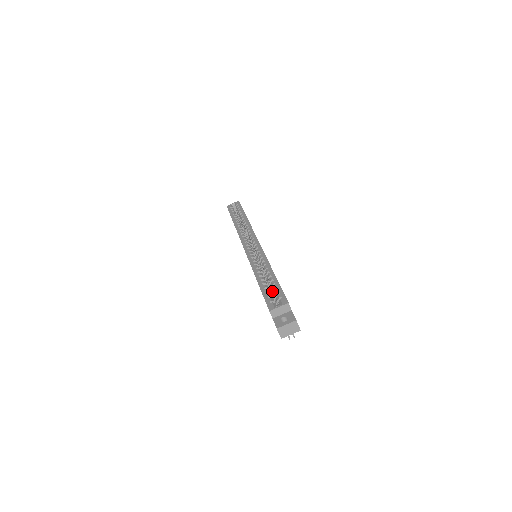
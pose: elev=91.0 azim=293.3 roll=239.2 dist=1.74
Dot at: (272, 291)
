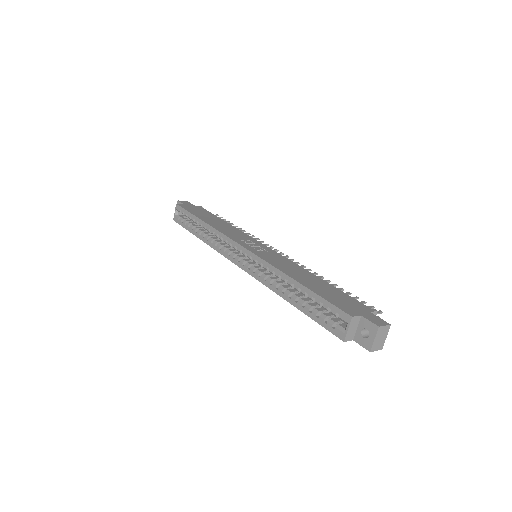
Dot at: occluded
